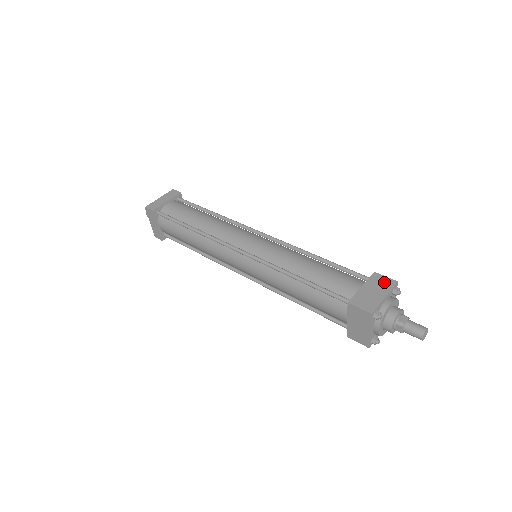
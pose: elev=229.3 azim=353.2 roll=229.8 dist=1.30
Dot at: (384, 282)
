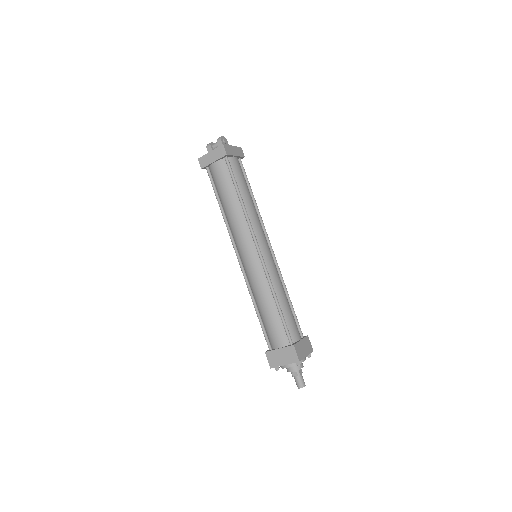
Dot at: (292, 356)
